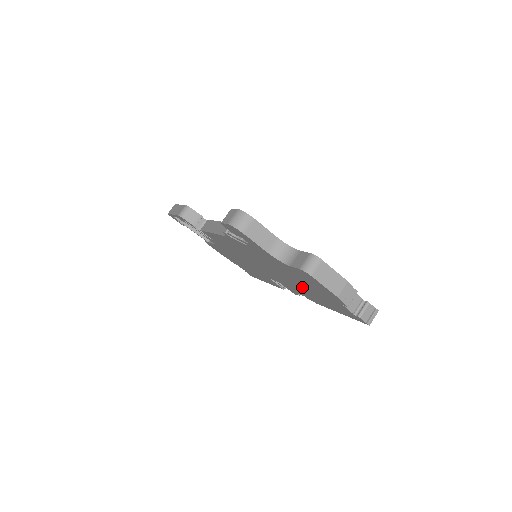
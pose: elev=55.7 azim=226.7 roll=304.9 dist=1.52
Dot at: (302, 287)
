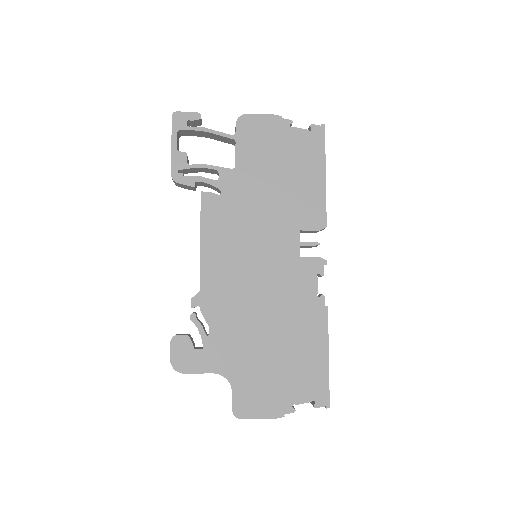
Dot at: occluded
